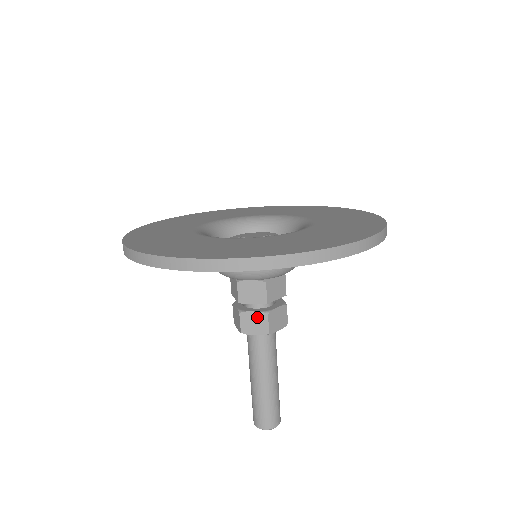
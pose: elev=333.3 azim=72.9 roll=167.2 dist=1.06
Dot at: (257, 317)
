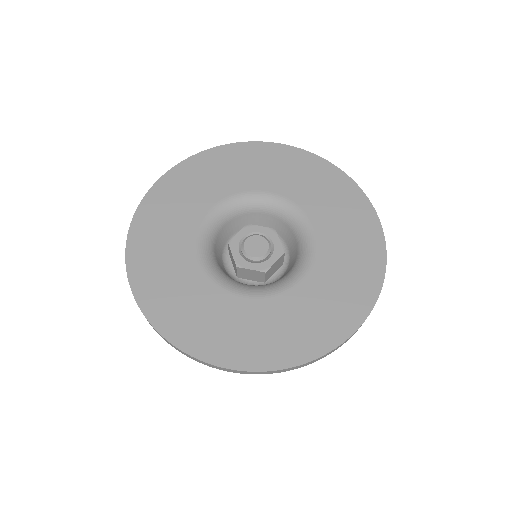
Dot at: occluded
